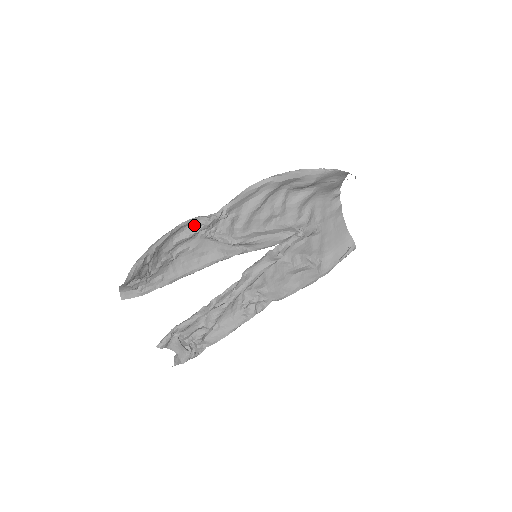
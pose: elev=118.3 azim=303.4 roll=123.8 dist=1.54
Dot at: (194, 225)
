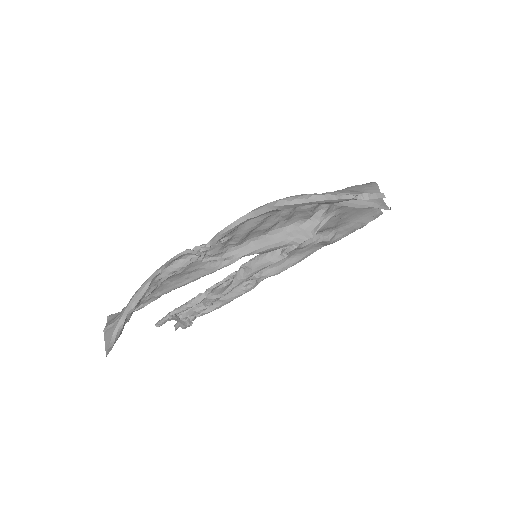
Dot at: (178, 261)
